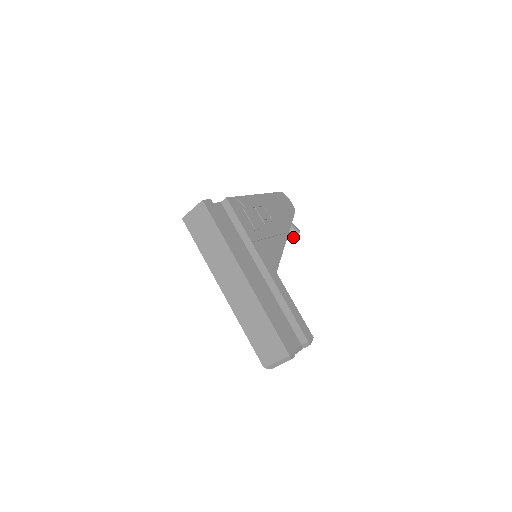
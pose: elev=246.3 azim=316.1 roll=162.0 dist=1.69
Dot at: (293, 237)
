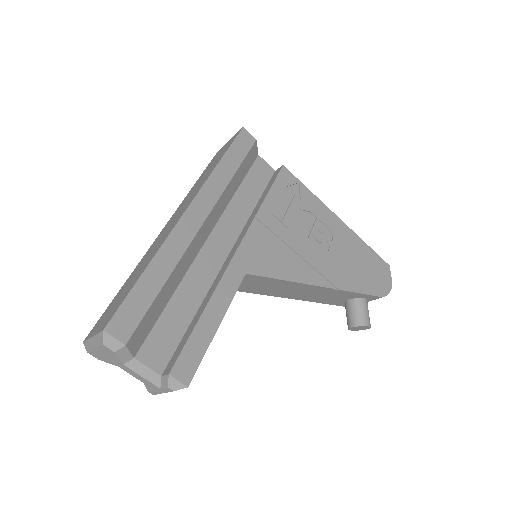
Dot at: (352, 323)
